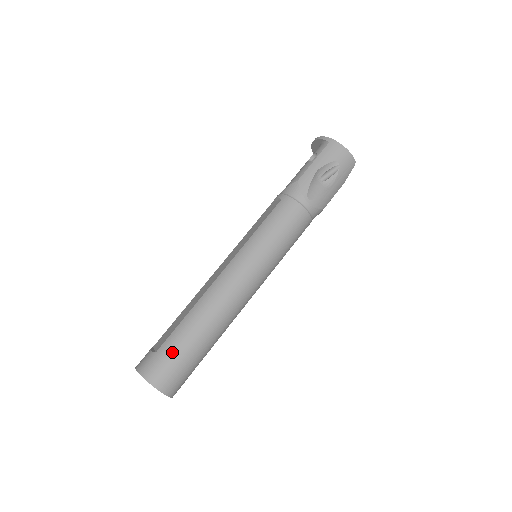
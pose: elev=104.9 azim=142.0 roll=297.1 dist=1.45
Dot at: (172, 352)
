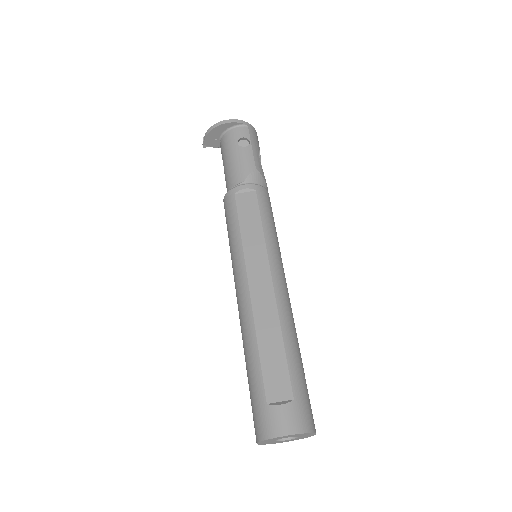
Dot at: (304, 386)
